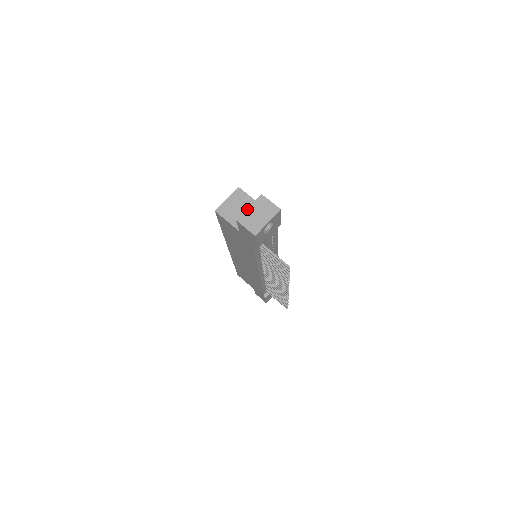
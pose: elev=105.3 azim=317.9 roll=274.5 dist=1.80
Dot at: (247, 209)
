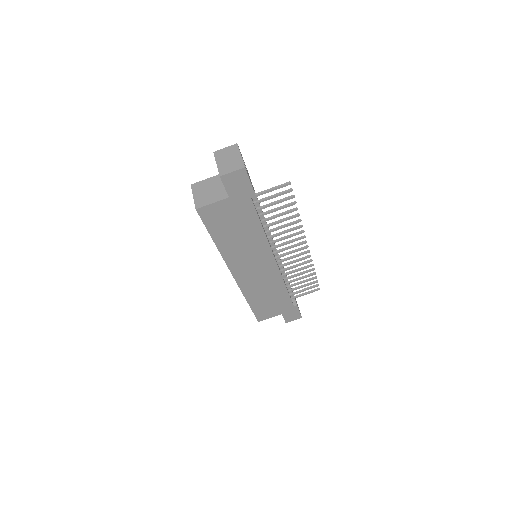
Dot at: (217, 166)
